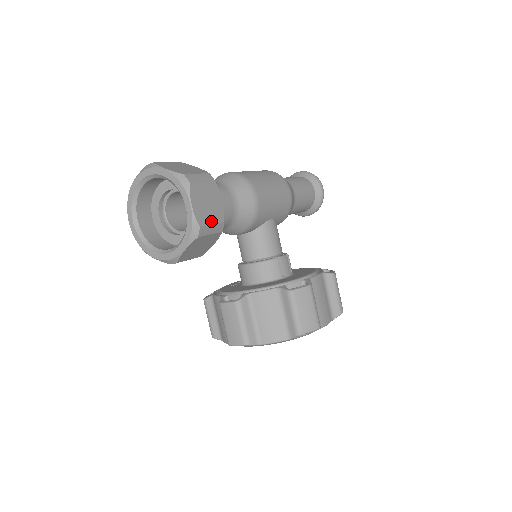
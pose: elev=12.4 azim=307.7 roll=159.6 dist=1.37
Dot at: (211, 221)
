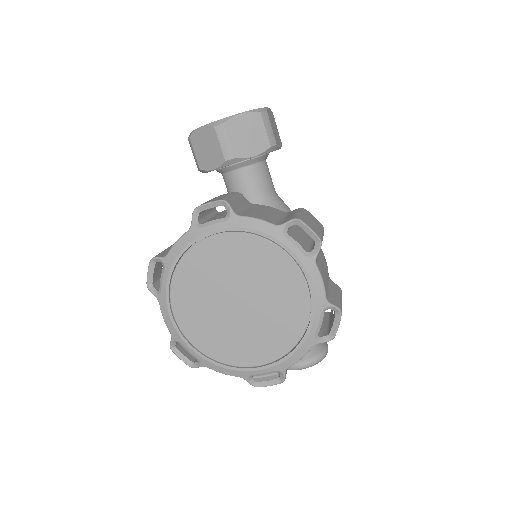
Dot at: (272, 128)
